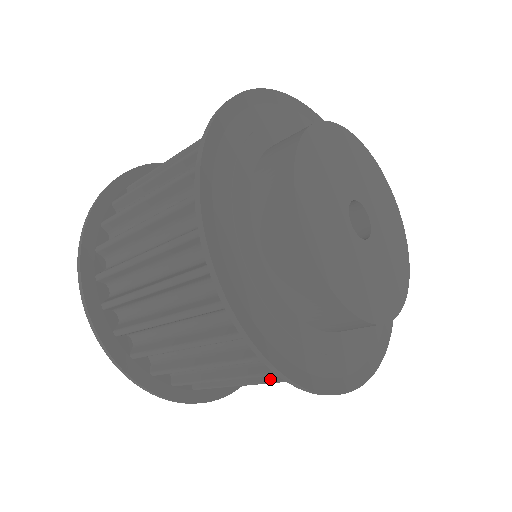
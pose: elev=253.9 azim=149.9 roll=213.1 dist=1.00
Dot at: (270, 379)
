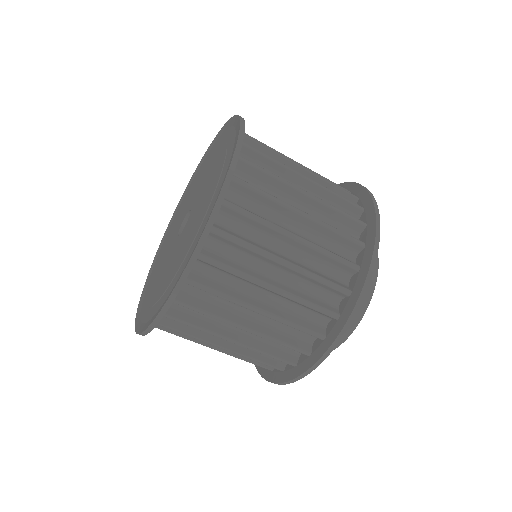
Dot at: (246, 353)
